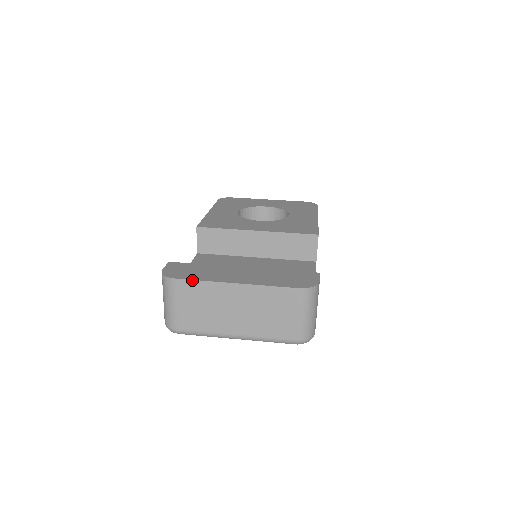
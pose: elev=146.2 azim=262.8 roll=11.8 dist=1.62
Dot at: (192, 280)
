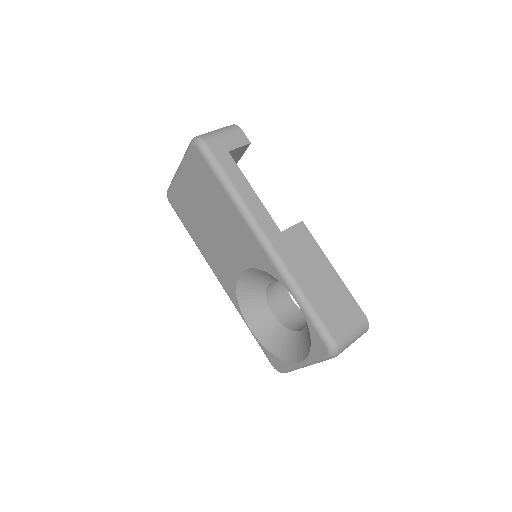
Dot at: occluded
